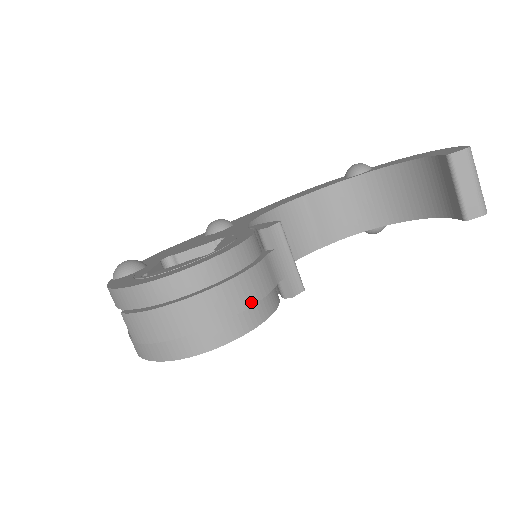
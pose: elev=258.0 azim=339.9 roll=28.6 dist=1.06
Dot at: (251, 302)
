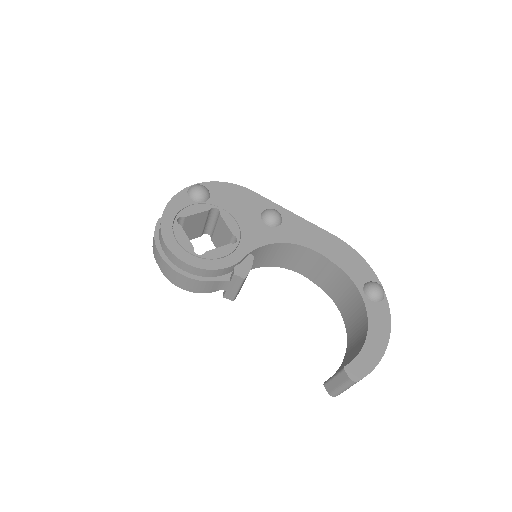
Dot at: (188, 287)
